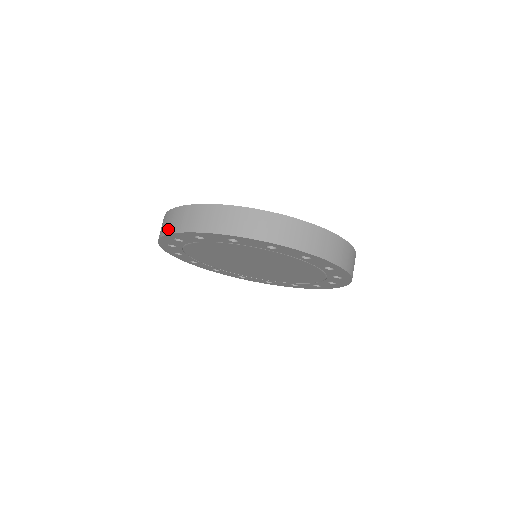
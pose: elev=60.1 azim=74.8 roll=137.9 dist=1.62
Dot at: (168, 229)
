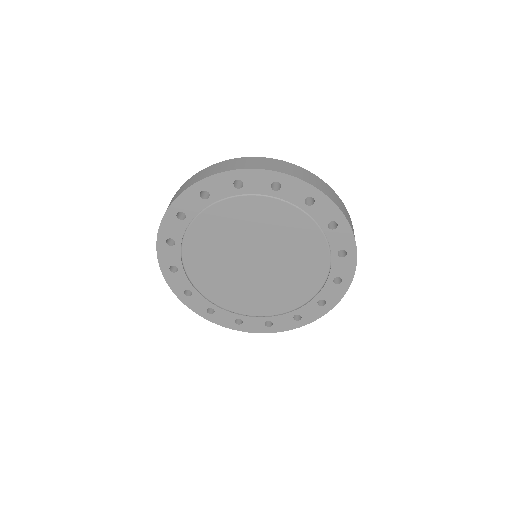
Dot at: occluded
